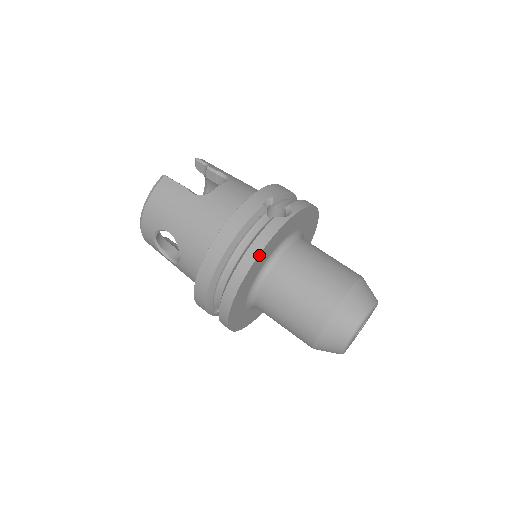
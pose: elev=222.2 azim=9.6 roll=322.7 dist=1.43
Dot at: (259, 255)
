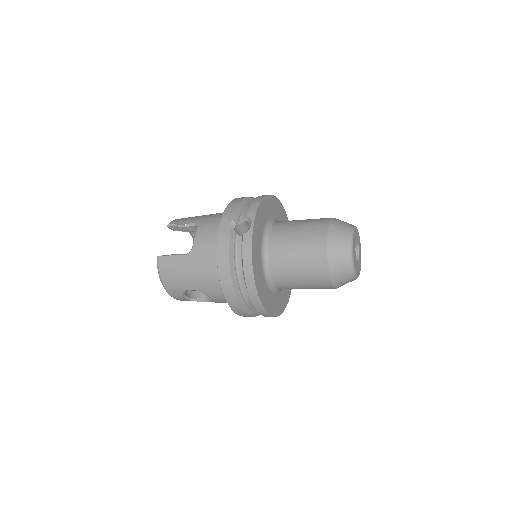
Dot at: (253, 267)
